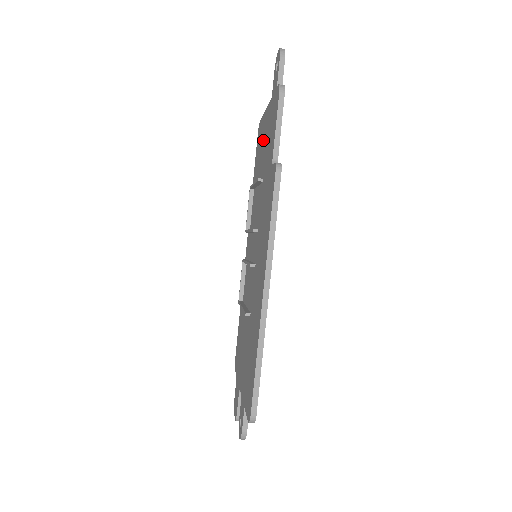
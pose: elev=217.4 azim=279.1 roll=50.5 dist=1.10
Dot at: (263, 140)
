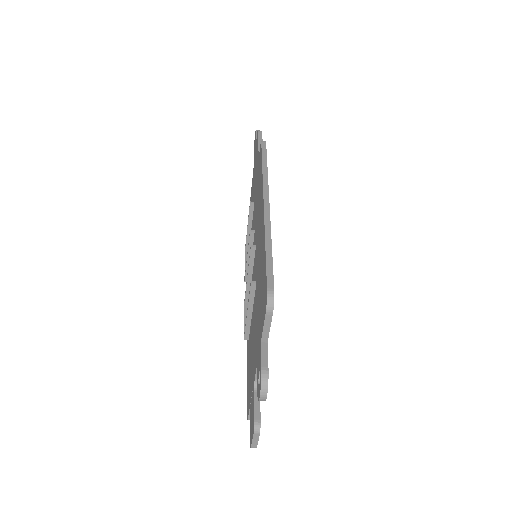
Dot at: occluded
